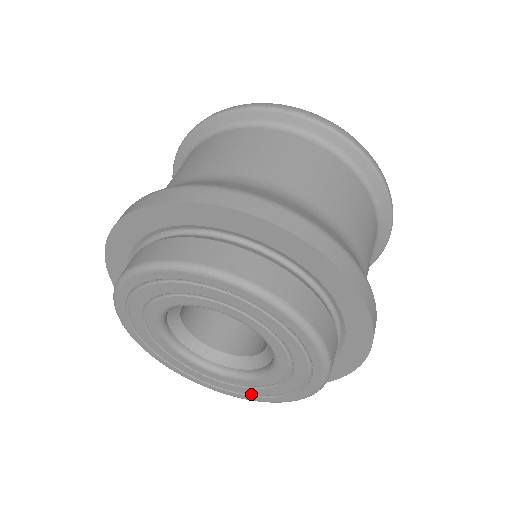
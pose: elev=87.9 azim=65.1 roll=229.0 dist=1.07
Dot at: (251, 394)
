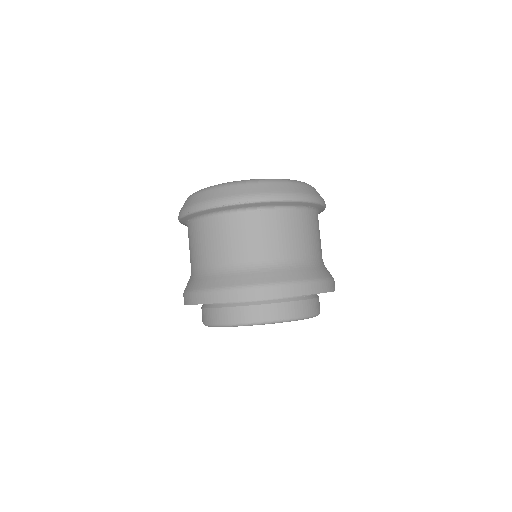
Dot at: occluded
